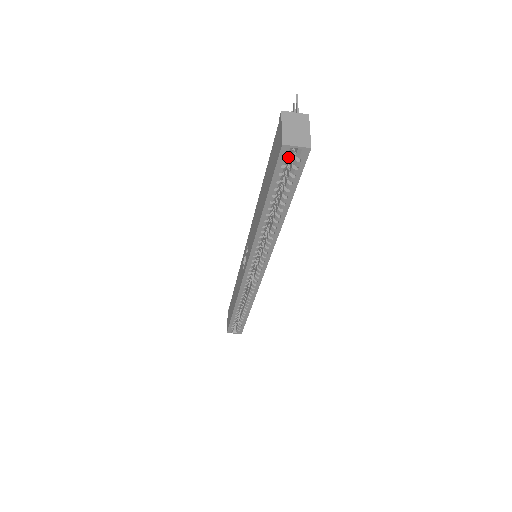
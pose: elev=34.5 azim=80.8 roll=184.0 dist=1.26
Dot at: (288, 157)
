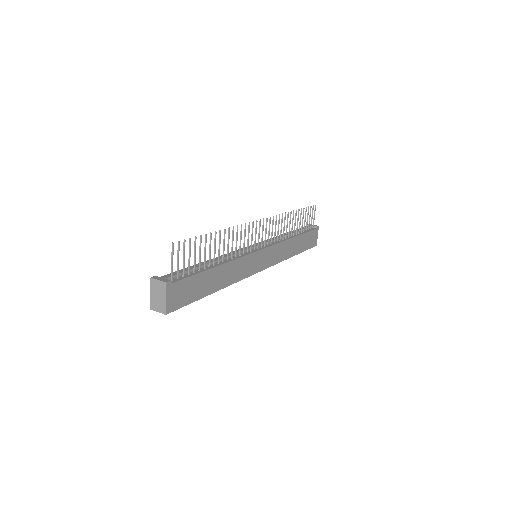
Dot at: occluded
